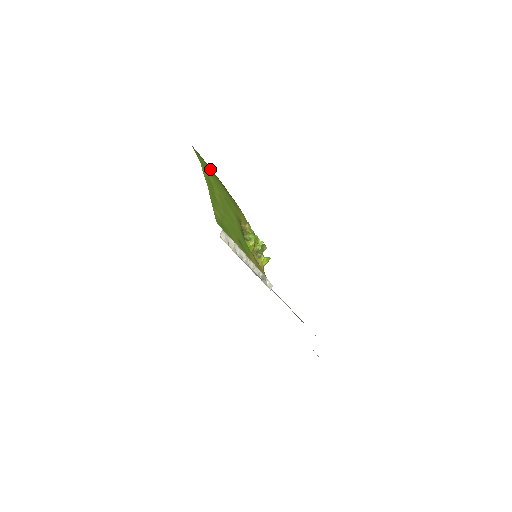
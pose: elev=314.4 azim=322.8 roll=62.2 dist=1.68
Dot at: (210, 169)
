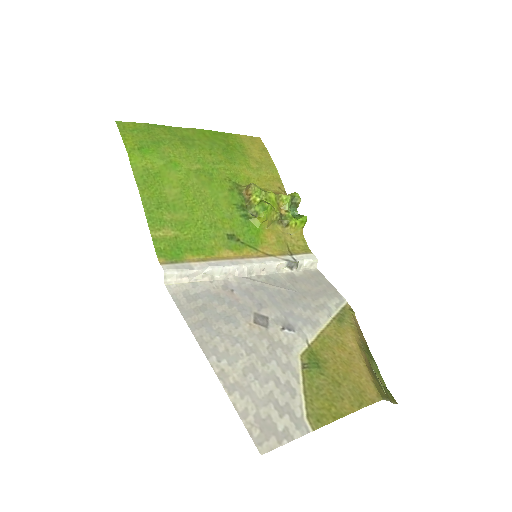
Dot at: (165, 132)
